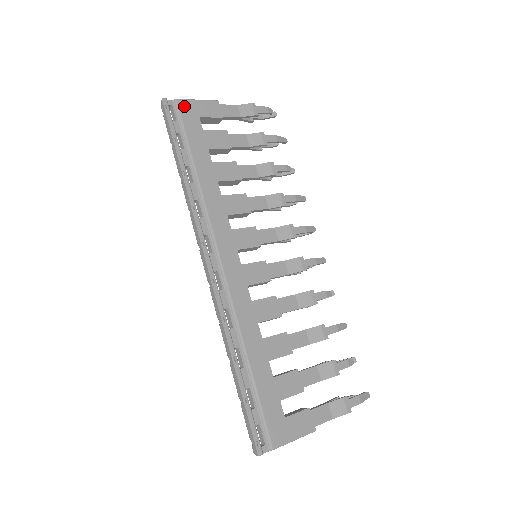
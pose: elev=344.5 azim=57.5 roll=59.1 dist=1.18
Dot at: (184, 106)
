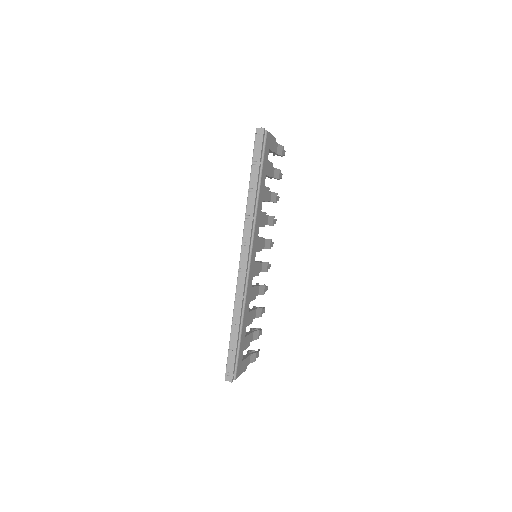
Dot at: (268, 138)
